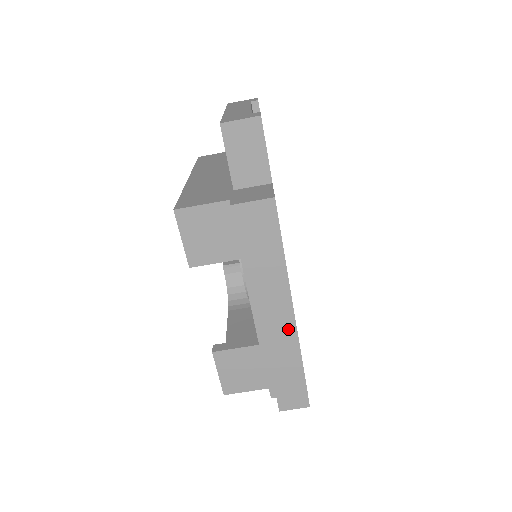
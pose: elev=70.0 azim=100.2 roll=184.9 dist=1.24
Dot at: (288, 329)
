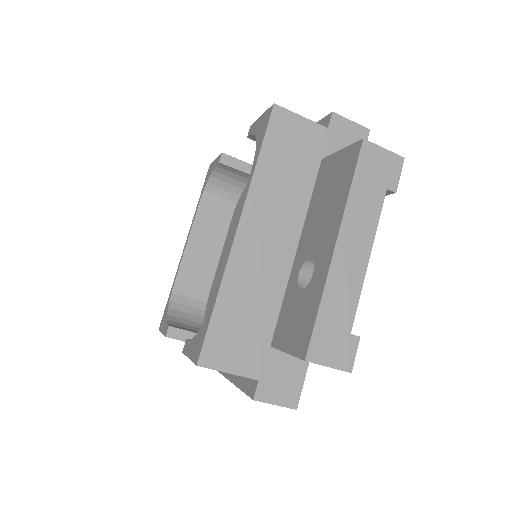
Dot at: occluded
